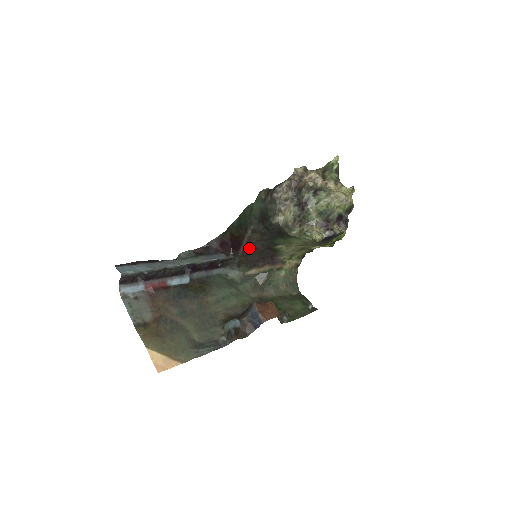
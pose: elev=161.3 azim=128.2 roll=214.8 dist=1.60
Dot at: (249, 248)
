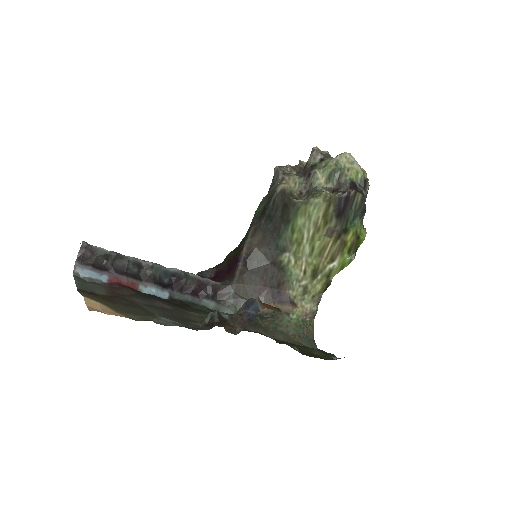
Dot at: (249, 262)
